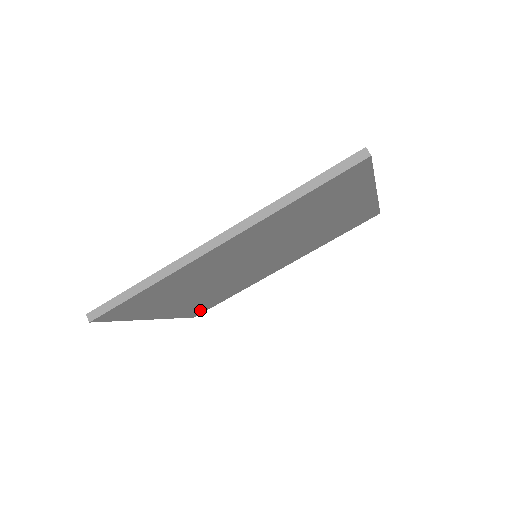
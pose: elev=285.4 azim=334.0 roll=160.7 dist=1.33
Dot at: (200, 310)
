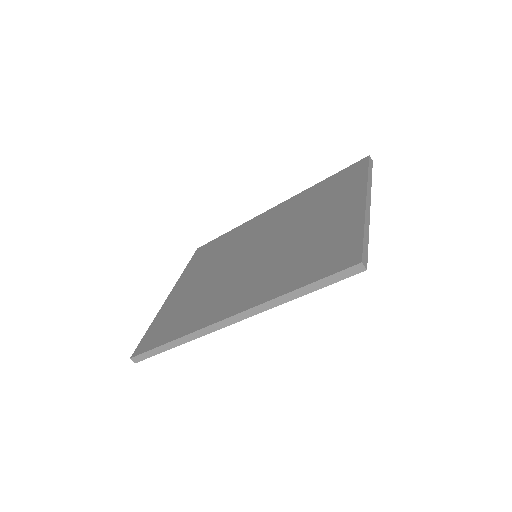
Dot at: occluded
